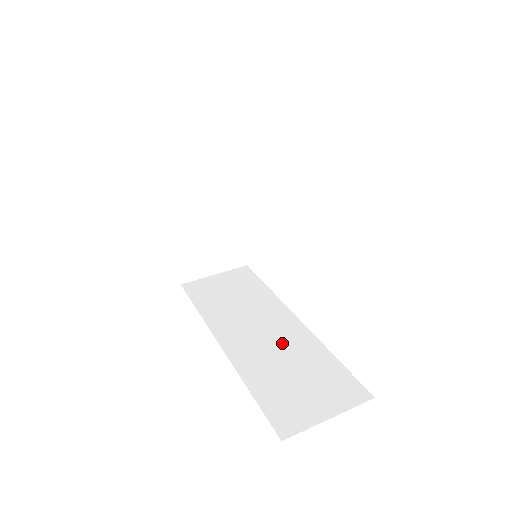
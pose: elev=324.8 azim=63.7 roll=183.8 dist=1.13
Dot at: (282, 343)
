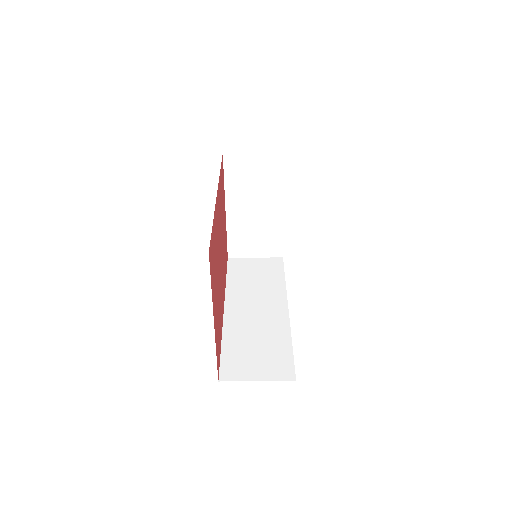
Dot at: (264, 322)
